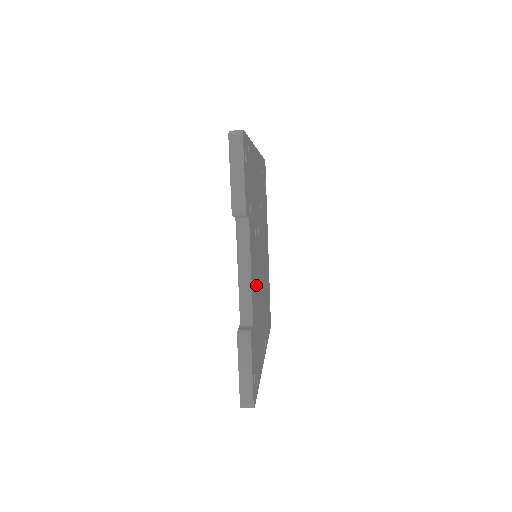
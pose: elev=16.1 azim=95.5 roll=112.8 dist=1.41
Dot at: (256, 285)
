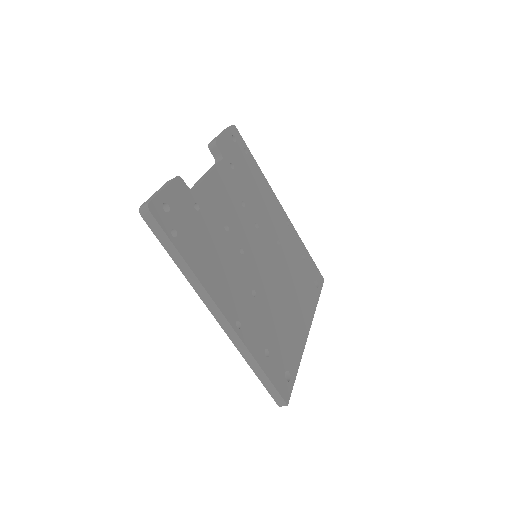
Dot at: (223, 215)
